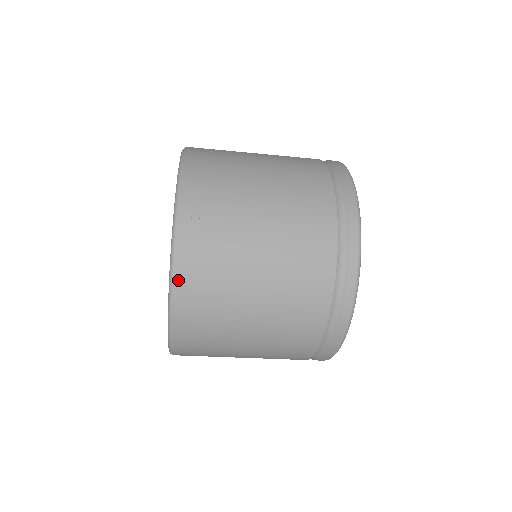
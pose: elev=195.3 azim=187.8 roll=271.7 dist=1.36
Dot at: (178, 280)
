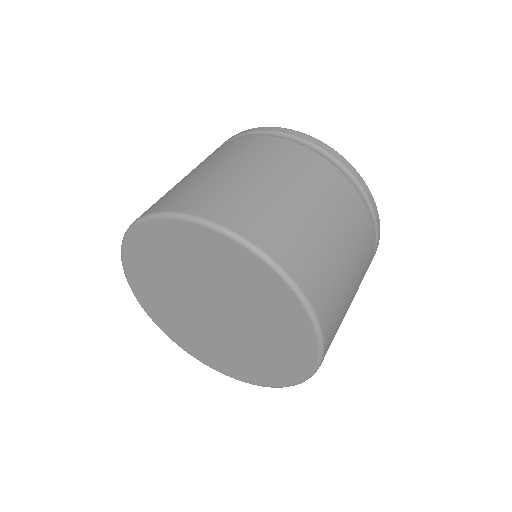
Dot at: occluded
